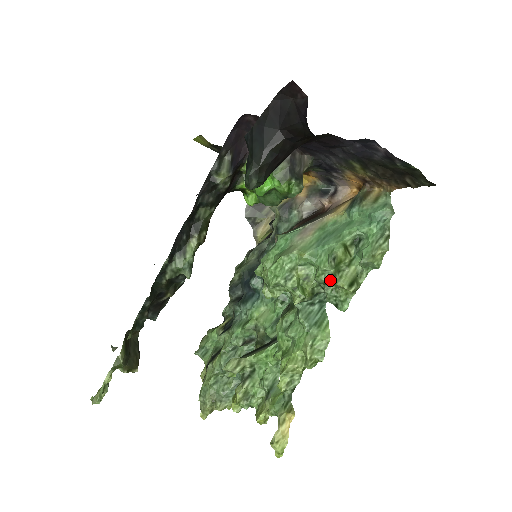
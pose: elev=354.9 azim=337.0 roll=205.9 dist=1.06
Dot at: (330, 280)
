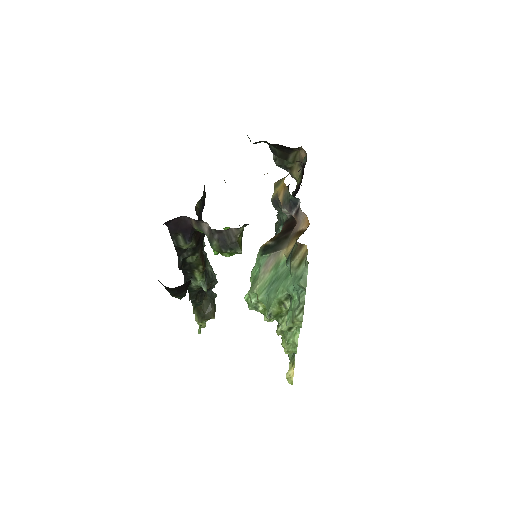
Dot at: (277, 321)
